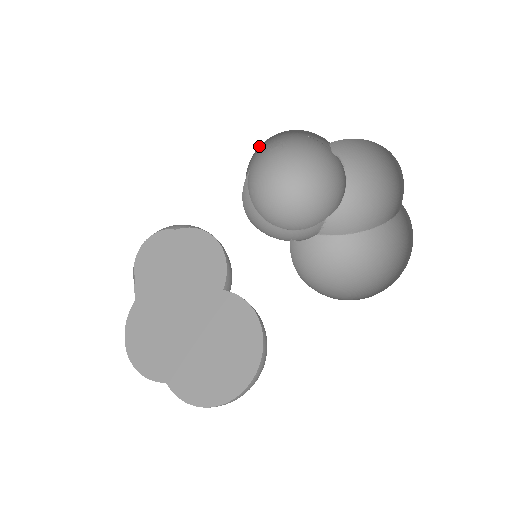
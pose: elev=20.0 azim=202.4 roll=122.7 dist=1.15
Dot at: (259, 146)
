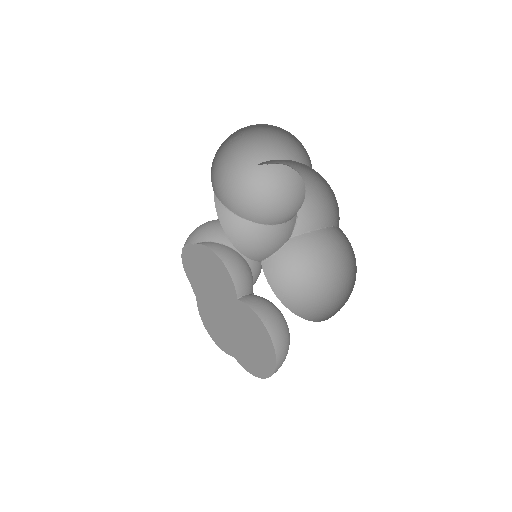
Dot at: (214, 160)
